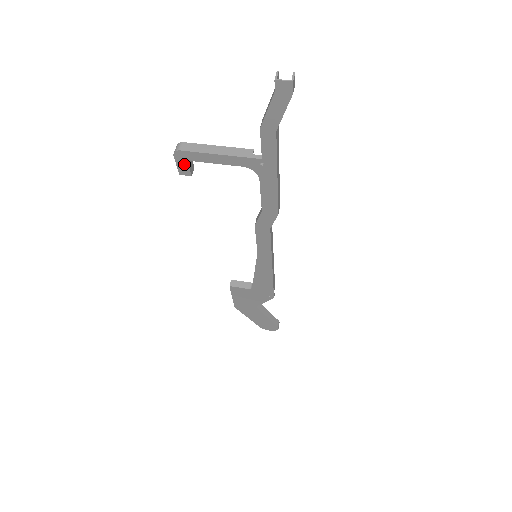
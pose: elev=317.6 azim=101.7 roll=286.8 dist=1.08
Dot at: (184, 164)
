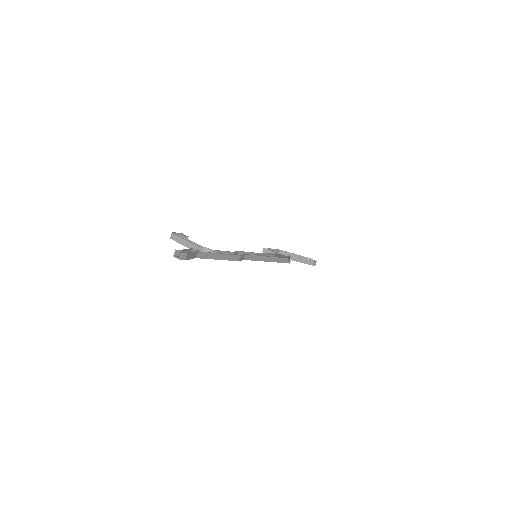
Dot at: occluded
